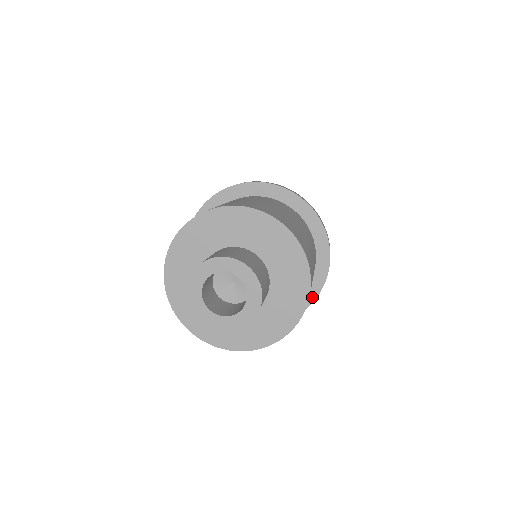
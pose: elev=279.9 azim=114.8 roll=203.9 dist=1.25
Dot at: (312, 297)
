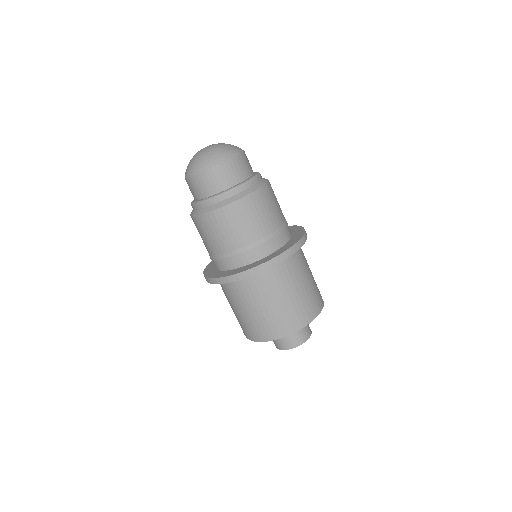
Dot at: occluded
